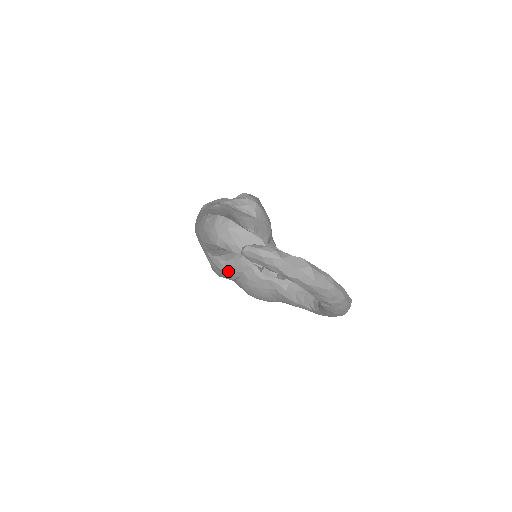
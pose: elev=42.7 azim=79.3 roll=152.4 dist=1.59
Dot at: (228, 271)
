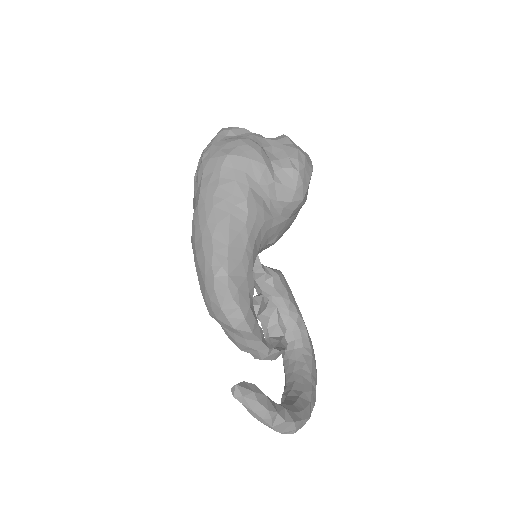
Dot at: occluded
